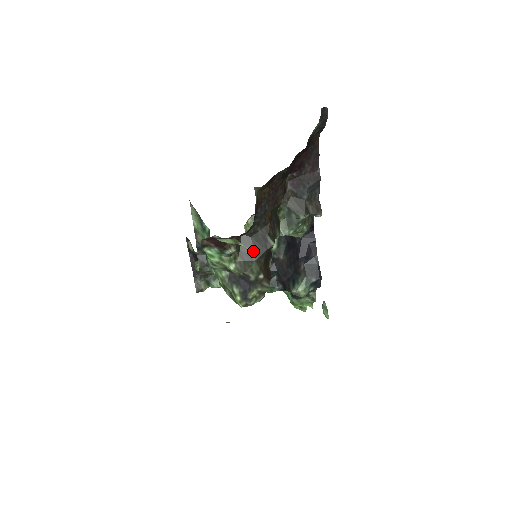
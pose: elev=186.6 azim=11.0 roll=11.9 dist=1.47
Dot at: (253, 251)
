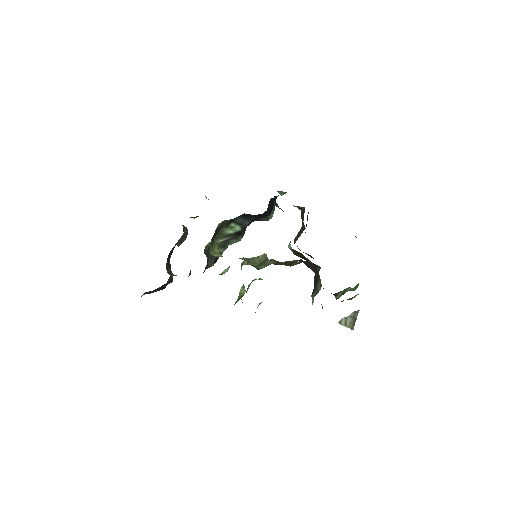
Dot at: occluded
